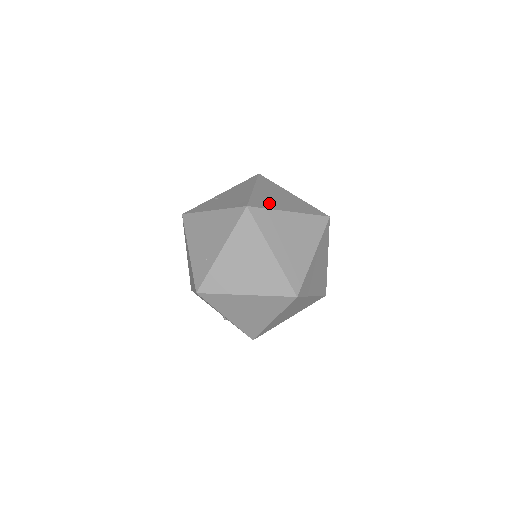
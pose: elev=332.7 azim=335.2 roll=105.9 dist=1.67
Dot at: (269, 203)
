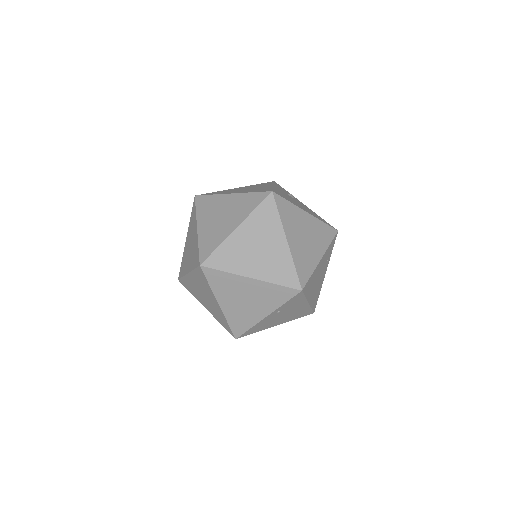
Dot at: (223, 192)
